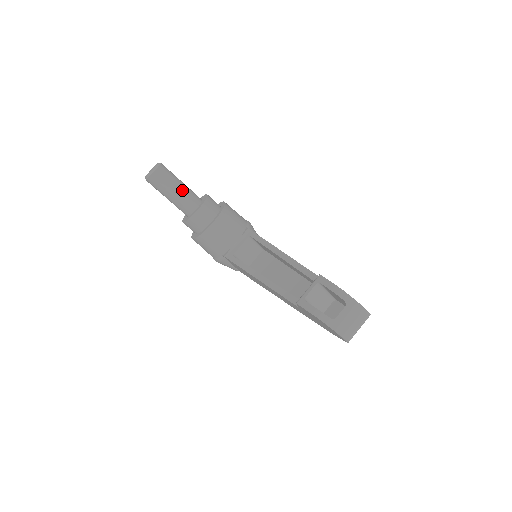
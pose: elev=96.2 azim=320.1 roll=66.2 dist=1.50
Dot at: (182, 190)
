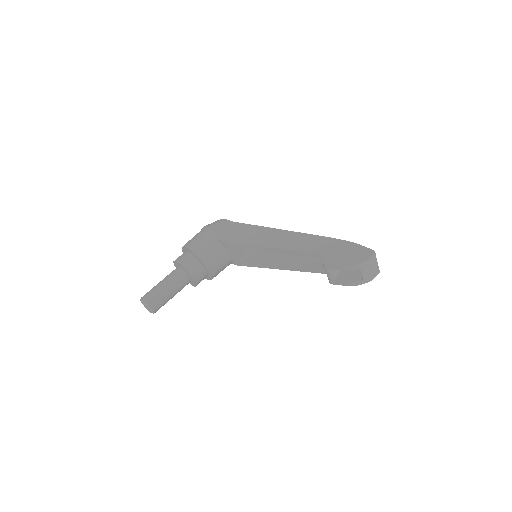
Dot at: (172, 288)
